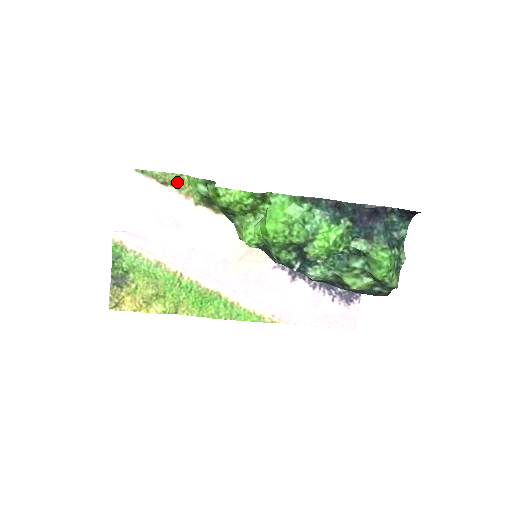
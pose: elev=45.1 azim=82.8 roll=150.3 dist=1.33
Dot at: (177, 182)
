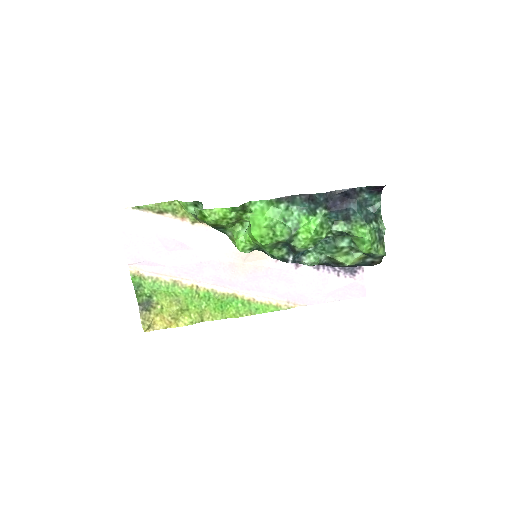
Dot at: (171, 208)
